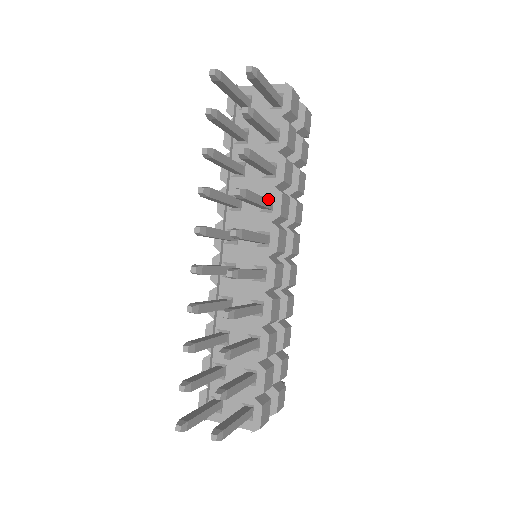
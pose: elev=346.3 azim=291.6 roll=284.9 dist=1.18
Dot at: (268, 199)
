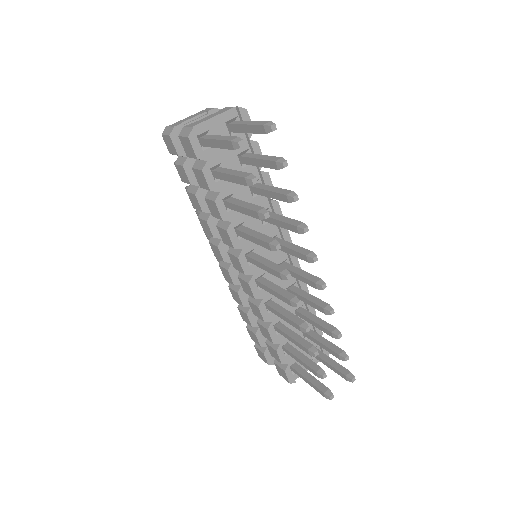
Dot at: (272, 212)
